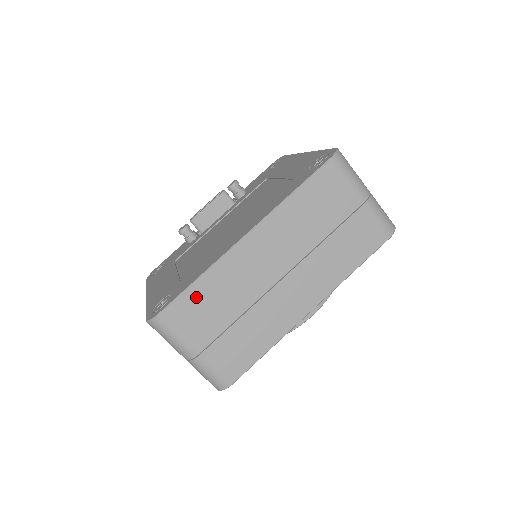
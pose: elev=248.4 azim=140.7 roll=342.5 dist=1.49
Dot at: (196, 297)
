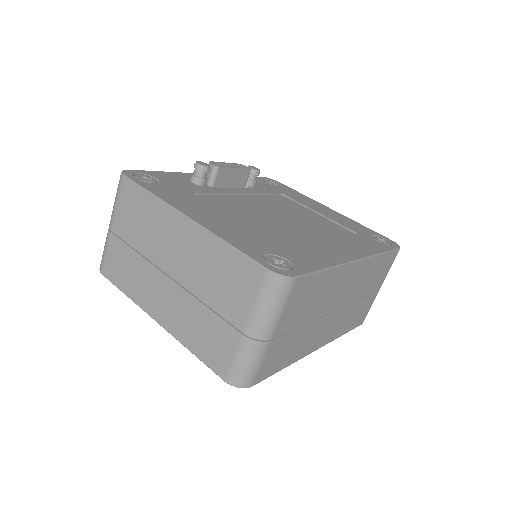
Dot at: (315, 284)
